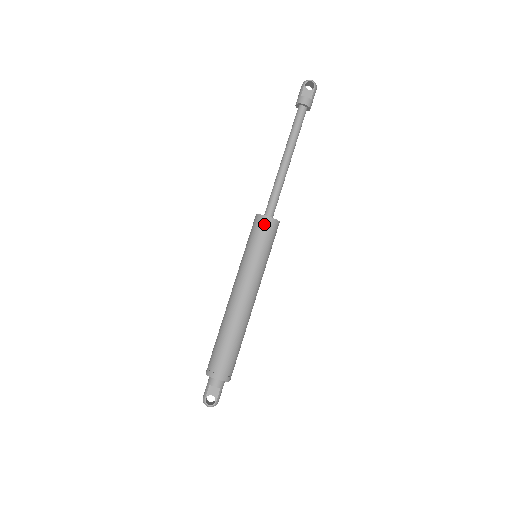
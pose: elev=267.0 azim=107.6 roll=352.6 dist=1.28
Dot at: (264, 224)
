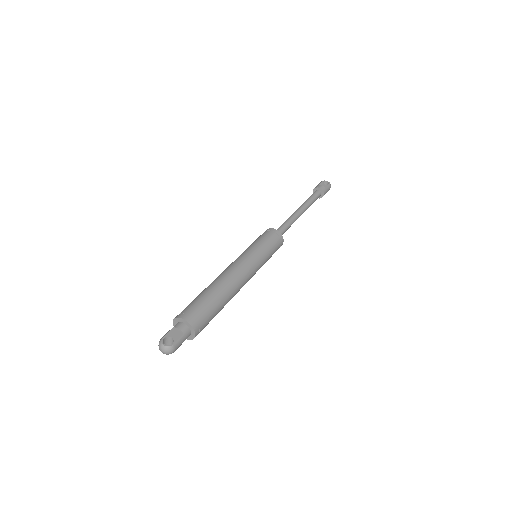
Dot at: (270, 232)
